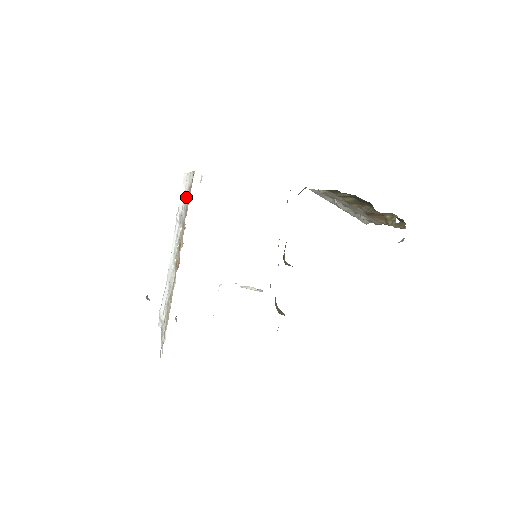
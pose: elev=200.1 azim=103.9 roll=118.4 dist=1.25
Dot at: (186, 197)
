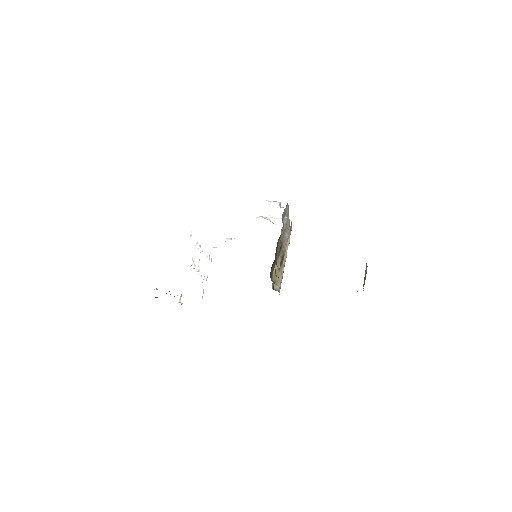
Dot at: occluded
